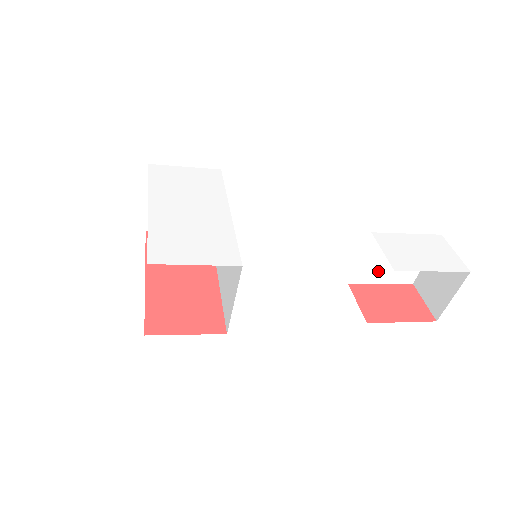
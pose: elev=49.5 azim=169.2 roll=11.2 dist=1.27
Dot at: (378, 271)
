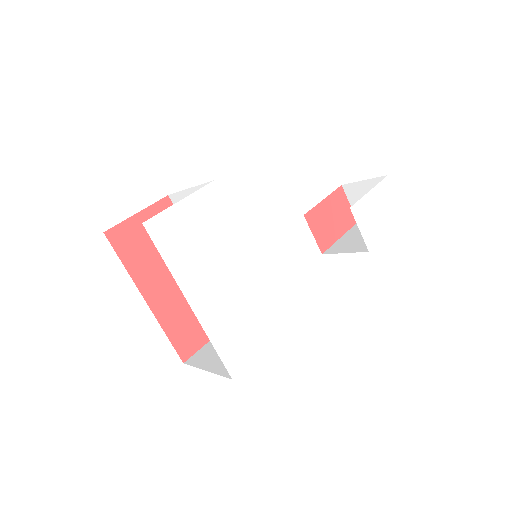
Dot at: occluded
